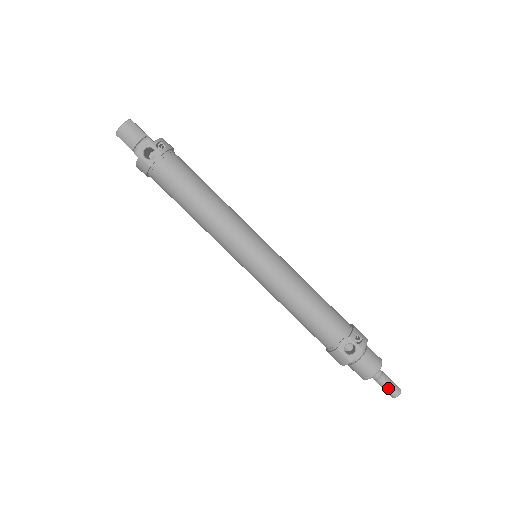
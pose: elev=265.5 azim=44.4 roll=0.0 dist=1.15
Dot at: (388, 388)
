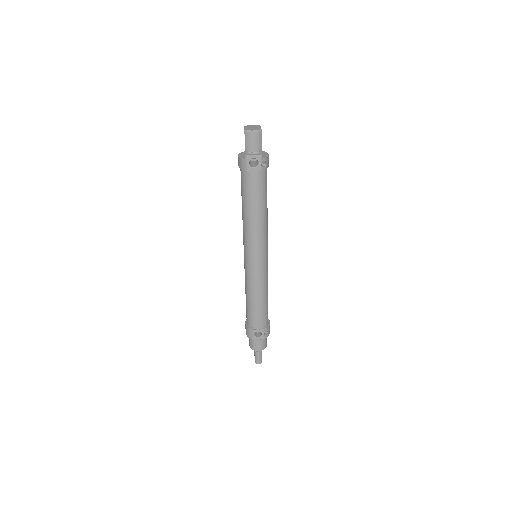
Dot at: (257, 358)
